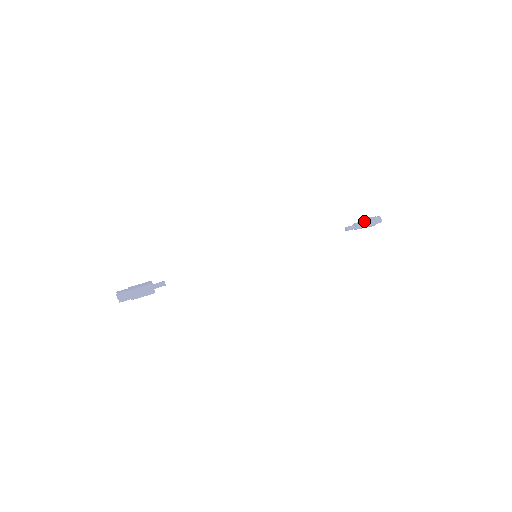
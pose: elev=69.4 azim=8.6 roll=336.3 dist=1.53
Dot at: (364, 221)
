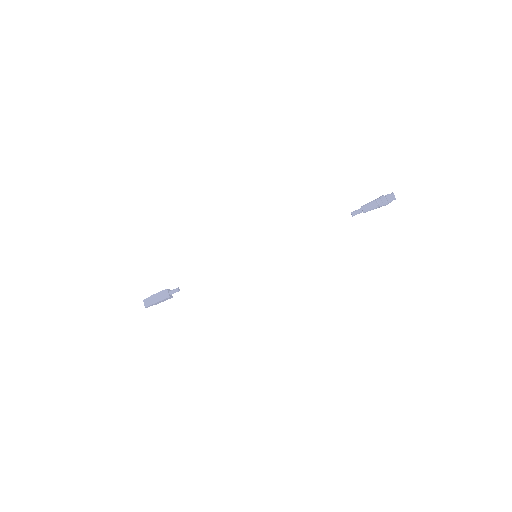
Dot at: (371, 201)
